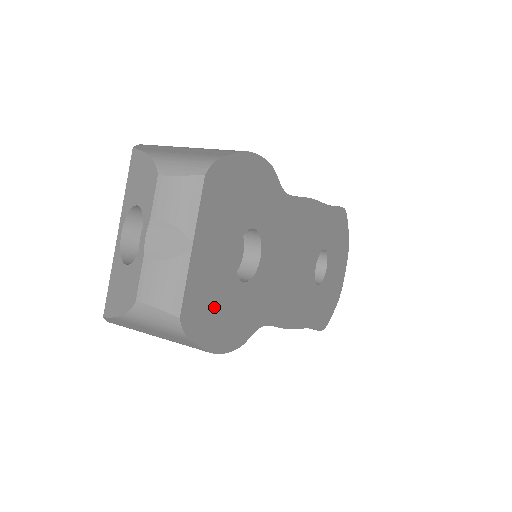
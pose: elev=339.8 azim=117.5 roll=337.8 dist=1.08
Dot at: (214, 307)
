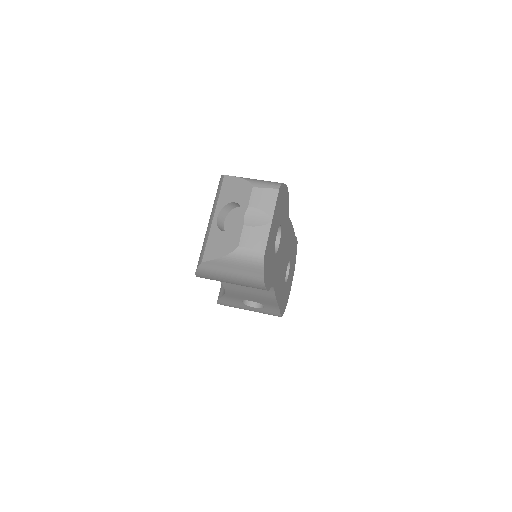
Dot at: (269, 258)
